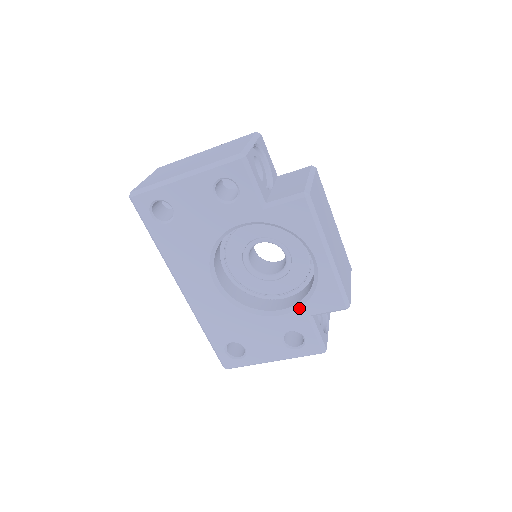
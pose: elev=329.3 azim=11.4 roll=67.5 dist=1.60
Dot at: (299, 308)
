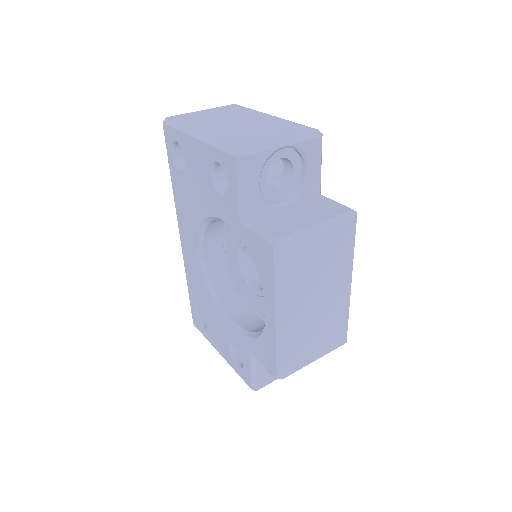
Dot at: (245, 336)
